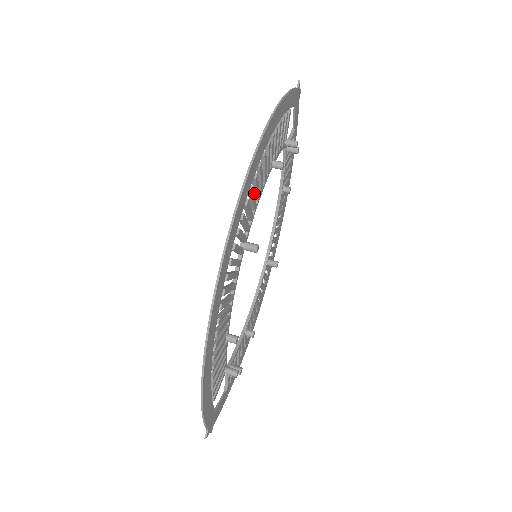
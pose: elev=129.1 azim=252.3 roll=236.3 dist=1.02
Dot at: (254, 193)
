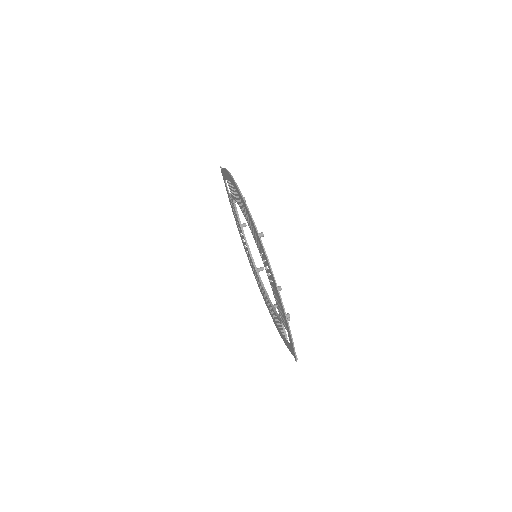
Dot at: occluded
